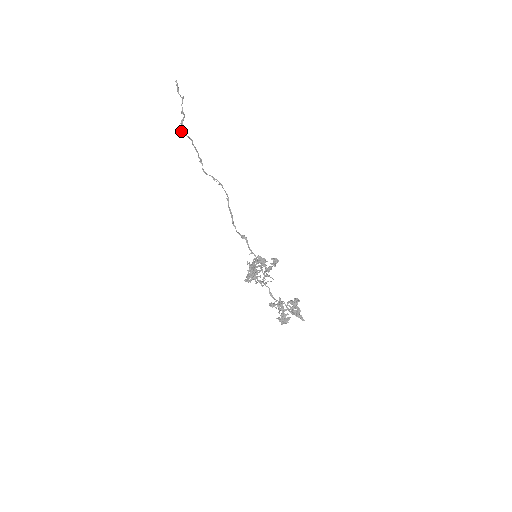
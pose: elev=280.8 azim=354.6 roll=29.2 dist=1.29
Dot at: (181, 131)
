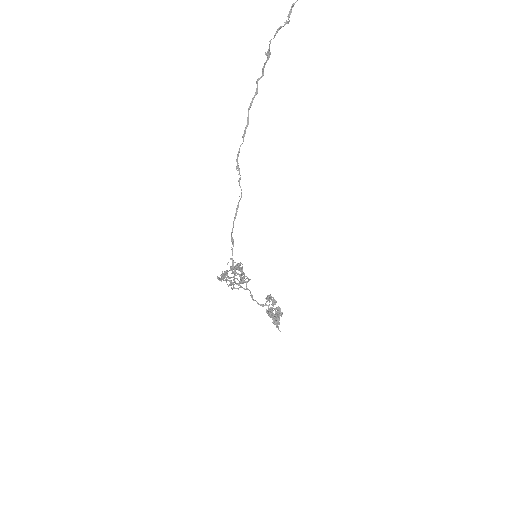
Dot at: (257, 79)
